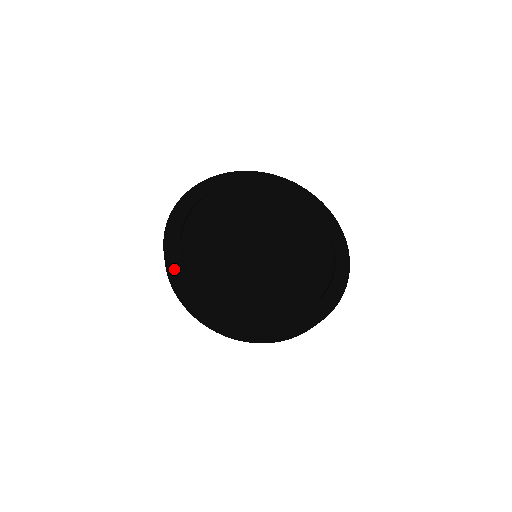
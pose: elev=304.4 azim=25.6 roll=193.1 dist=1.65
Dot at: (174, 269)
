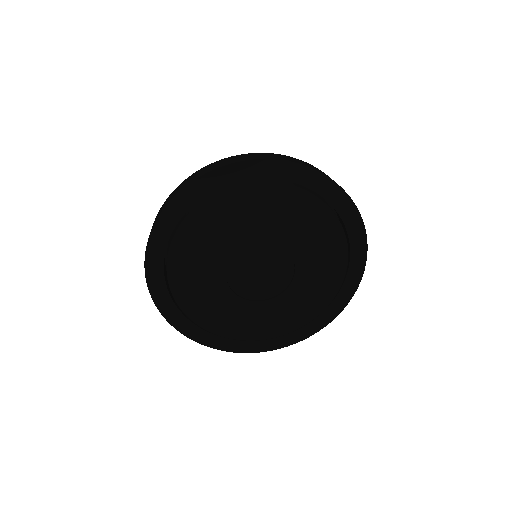
Dot at: (158, 234)
